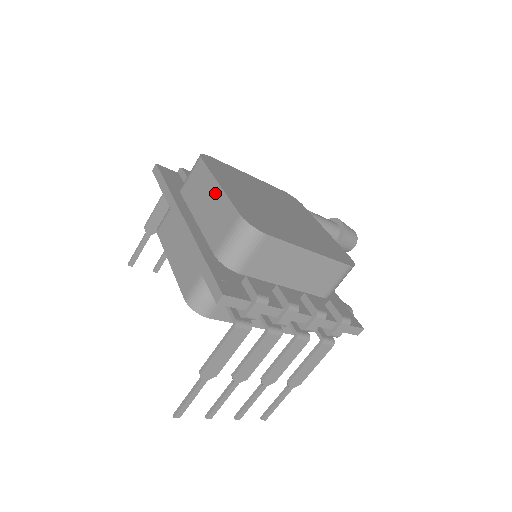
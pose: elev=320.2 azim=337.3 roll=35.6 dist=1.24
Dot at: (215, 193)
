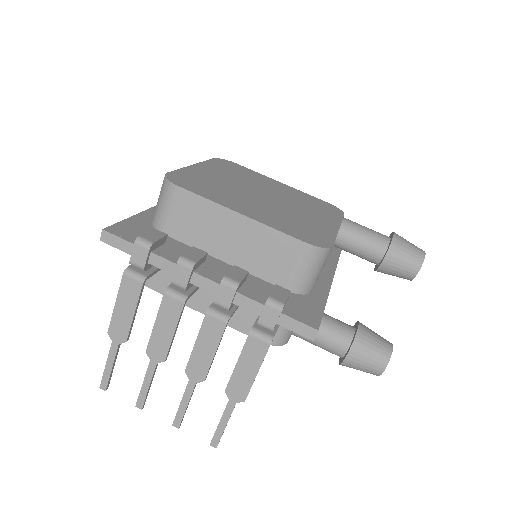
Dot at: occluded
